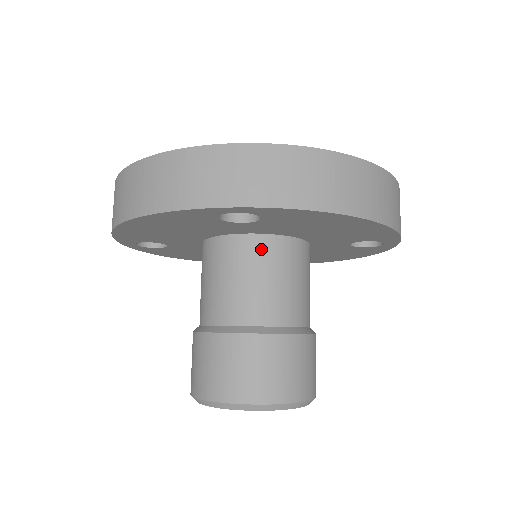
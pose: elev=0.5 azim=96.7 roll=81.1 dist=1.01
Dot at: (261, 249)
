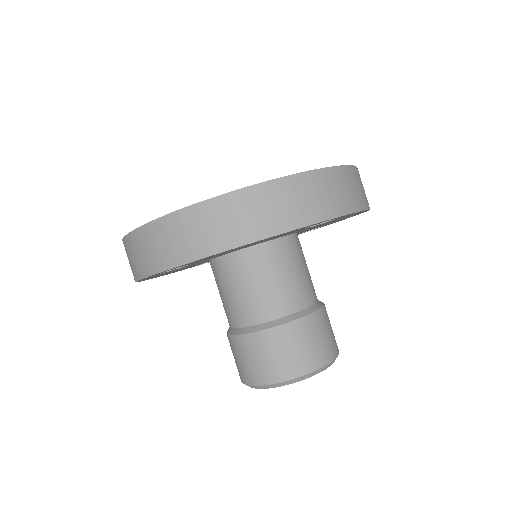
Dot at: (227, 267)
